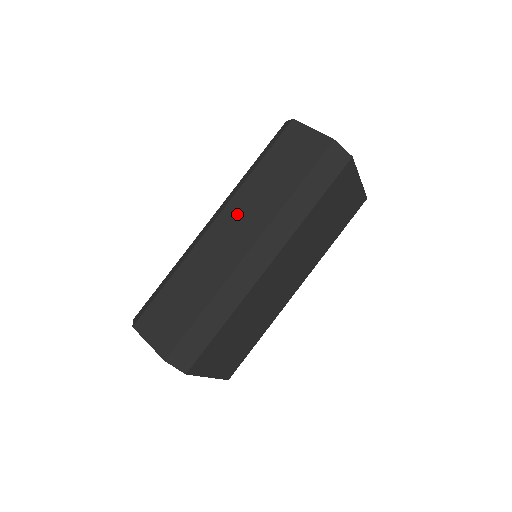
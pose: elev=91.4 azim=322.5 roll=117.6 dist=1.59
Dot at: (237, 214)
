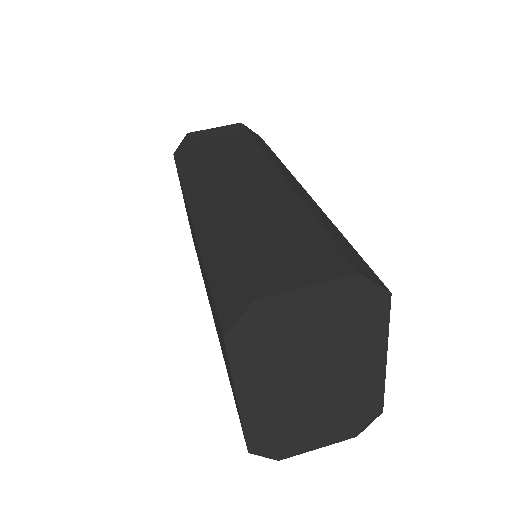
Dot at: (227, 172)
